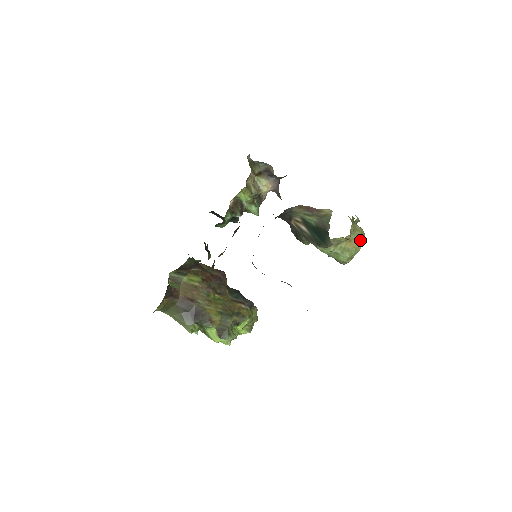
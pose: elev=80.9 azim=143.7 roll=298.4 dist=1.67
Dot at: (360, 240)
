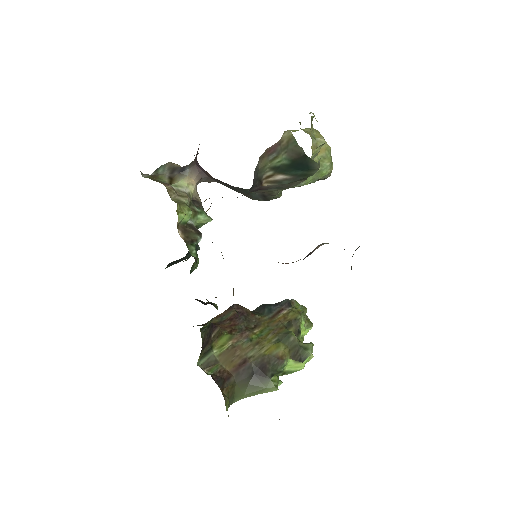
Dot at: (322, 139)
